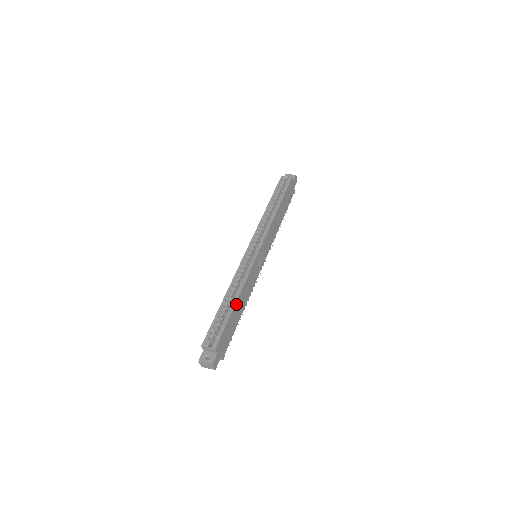
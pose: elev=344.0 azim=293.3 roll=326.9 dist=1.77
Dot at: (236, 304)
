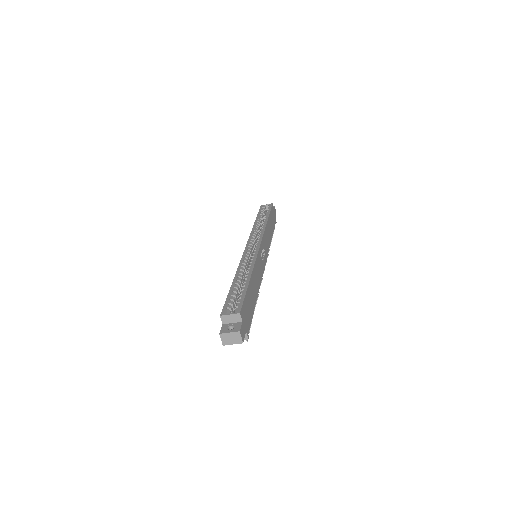
Dot at: (250, 281)
